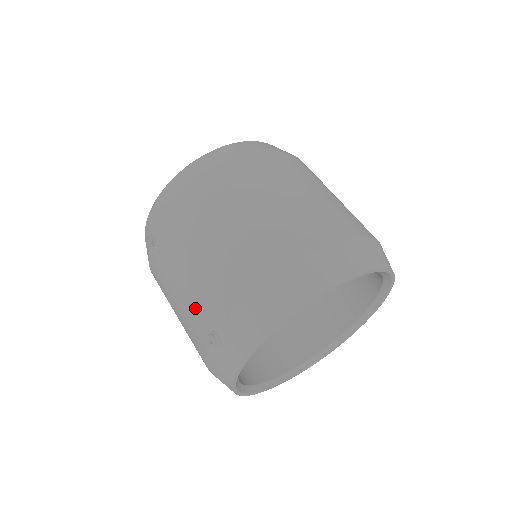
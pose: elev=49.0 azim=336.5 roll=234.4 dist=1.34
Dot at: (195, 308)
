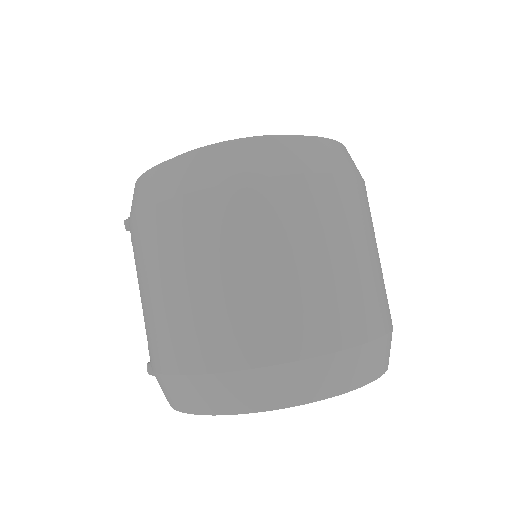
Dot at: occluded
